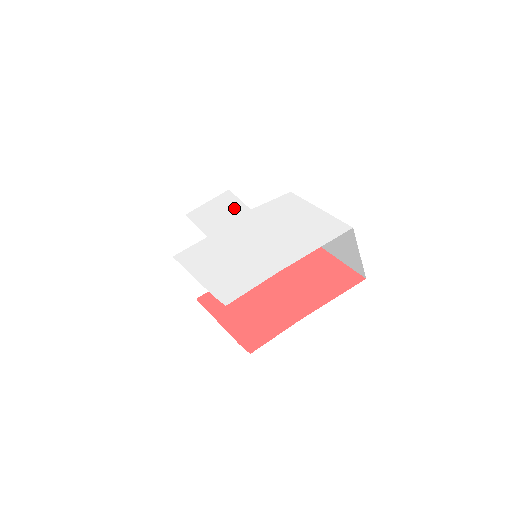
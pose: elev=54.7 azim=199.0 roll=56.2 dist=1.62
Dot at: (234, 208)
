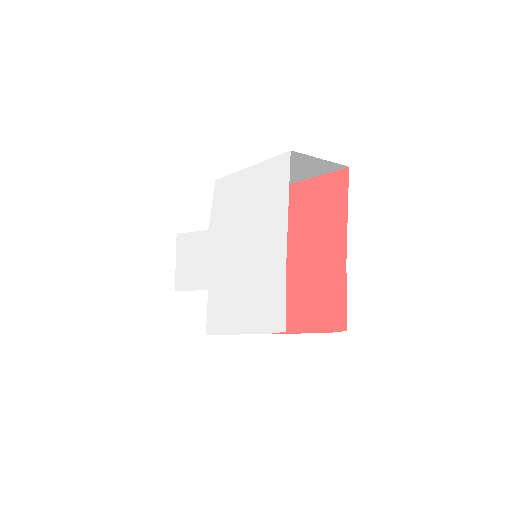
Dot at: (197, 244)
